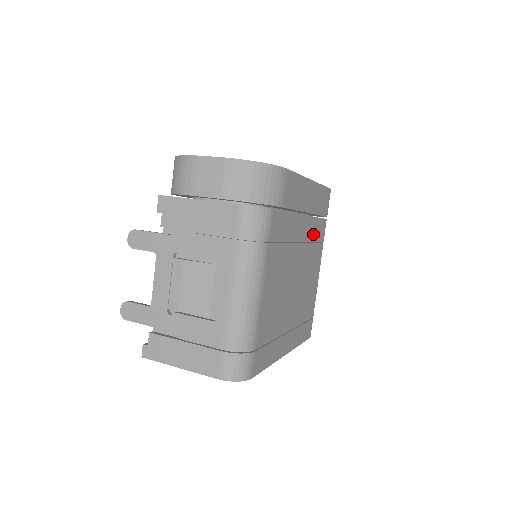
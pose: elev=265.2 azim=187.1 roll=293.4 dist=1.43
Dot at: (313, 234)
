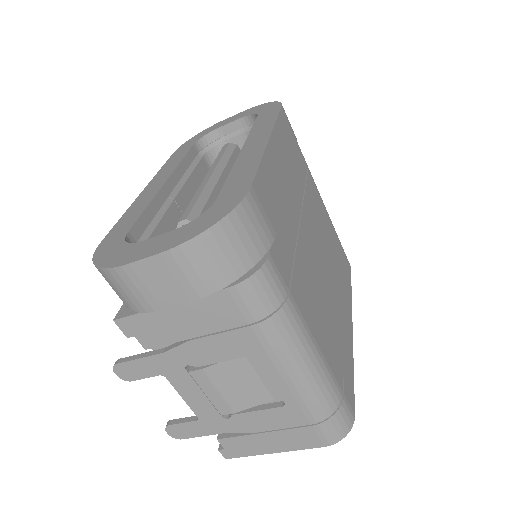
Dot at: (300, 182)
